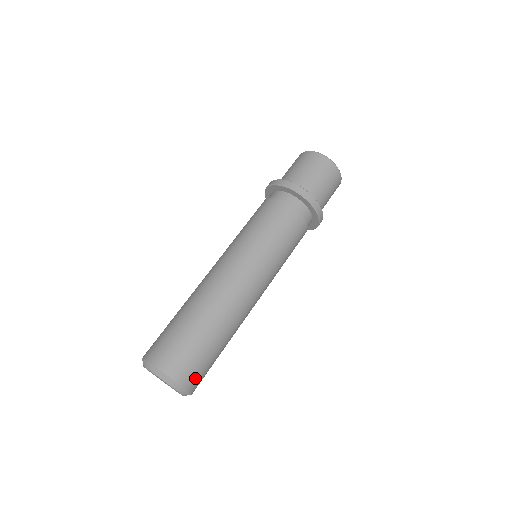
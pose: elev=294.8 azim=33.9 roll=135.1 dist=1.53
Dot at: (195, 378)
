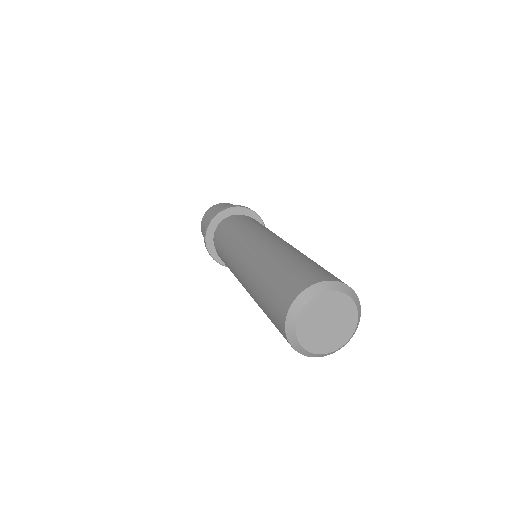
Dot at: occluded
